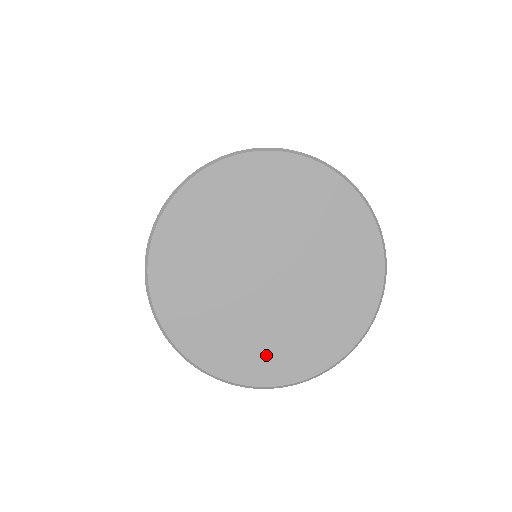
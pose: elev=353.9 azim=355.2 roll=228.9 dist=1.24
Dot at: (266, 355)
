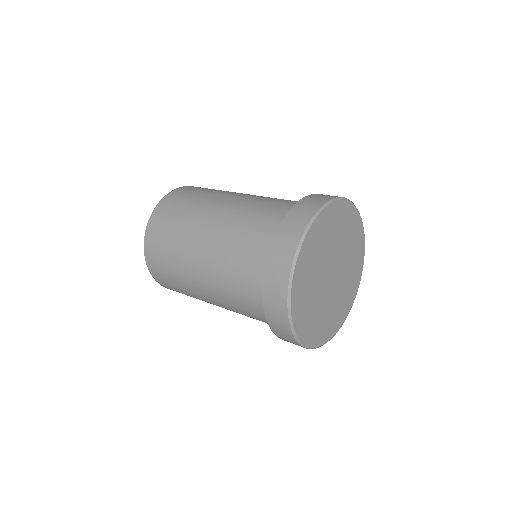
Dot at: (310, 321)
